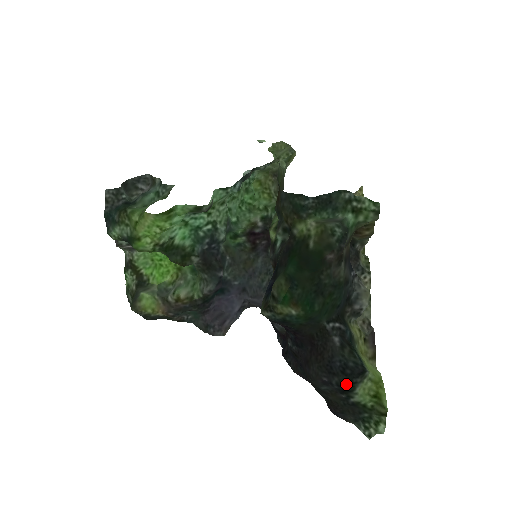
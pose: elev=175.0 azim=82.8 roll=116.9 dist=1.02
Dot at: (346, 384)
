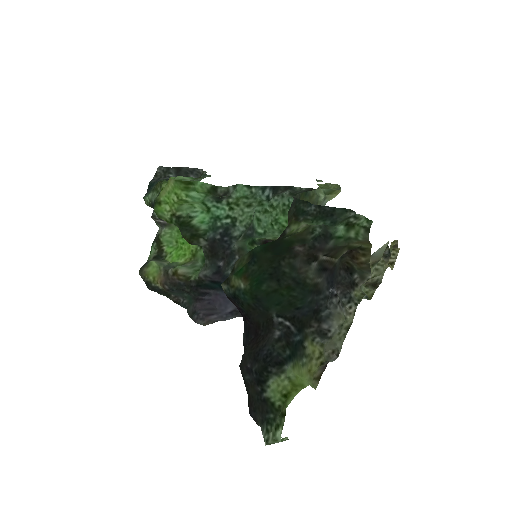
Dot at: (261, 371)
